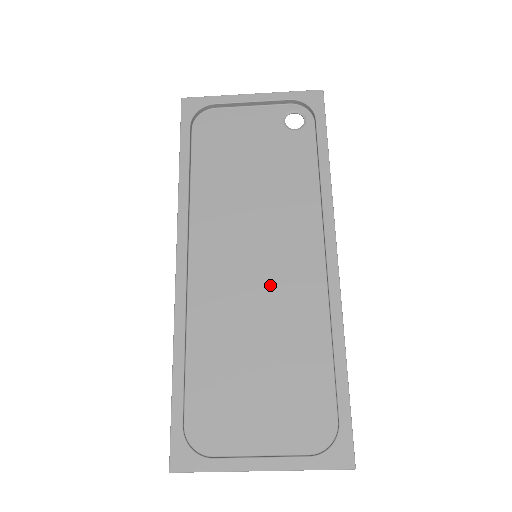
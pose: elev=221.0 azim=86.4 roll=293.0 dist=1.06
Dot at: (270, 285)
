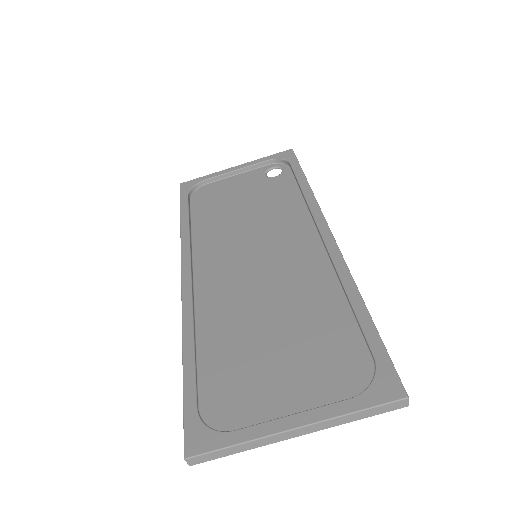
Dot at: (273, 272)
